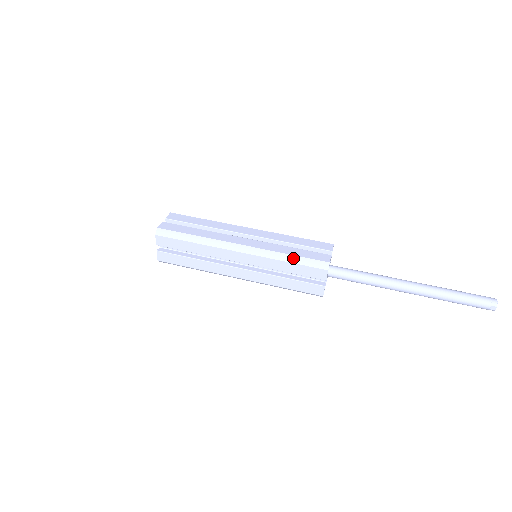
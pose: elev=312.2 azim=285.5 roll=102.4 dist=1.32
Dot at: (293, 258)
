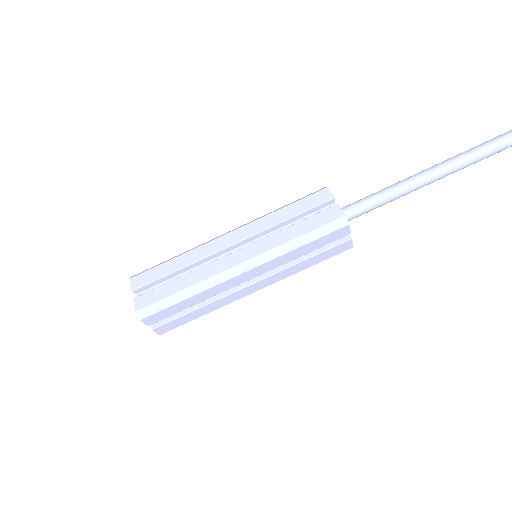
Dot at: (305, 238)
